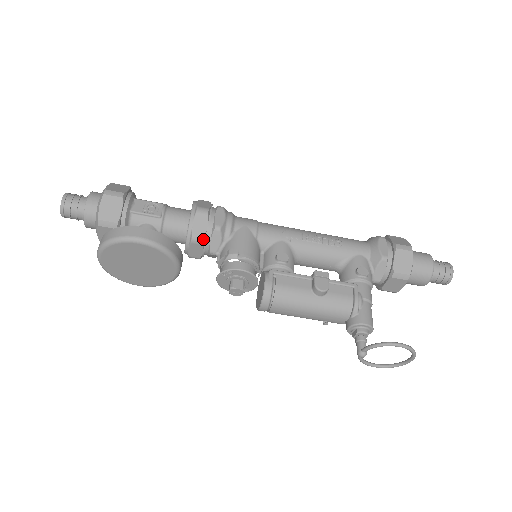
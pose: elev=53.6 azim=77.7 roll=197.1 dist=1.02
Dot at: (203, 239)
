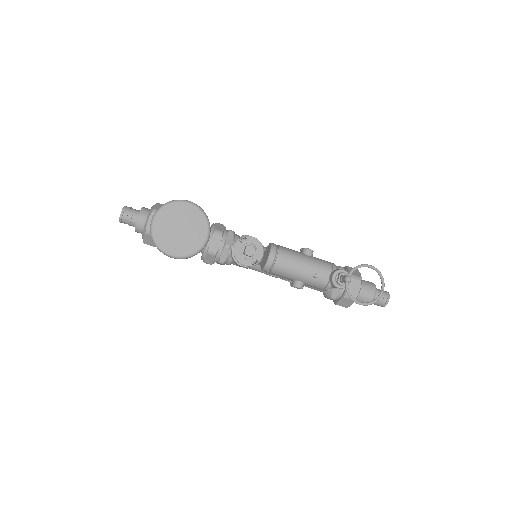
Dot at: (222, 232)
